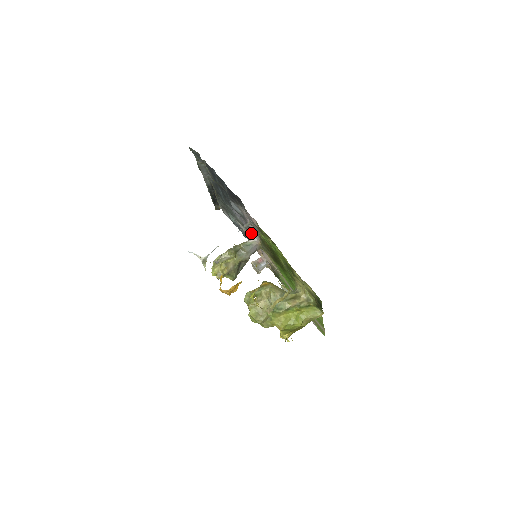
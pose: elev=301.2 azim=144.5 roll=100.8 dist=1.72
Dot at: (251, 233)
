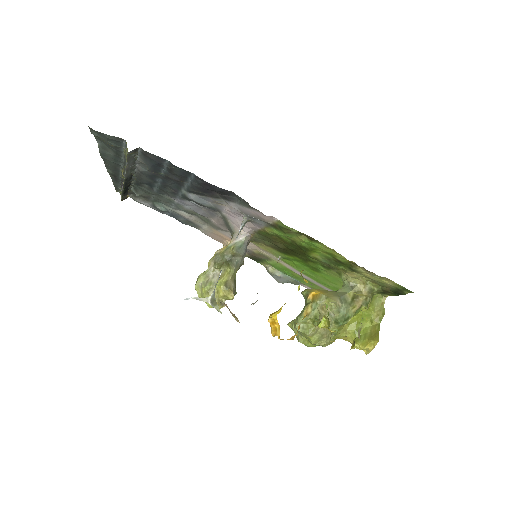
Dot at: (236, 228)
